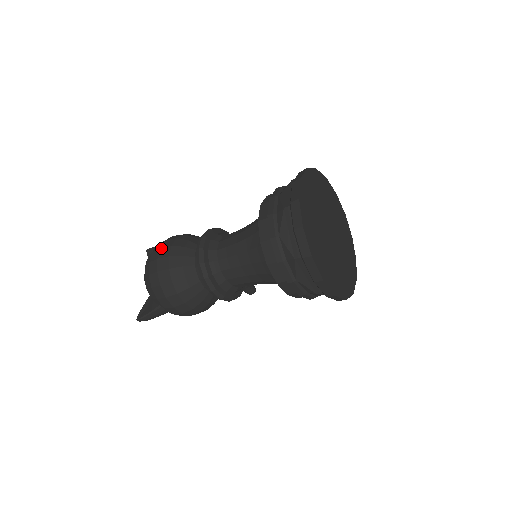
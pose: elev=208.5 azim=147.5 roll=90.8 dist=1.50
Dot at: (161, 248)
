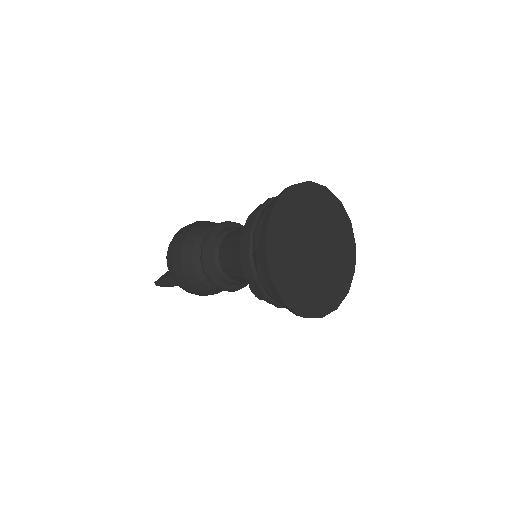
Dot at: (187, 226)
